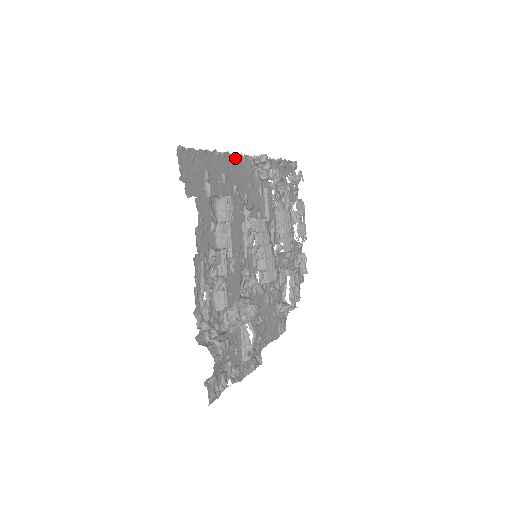
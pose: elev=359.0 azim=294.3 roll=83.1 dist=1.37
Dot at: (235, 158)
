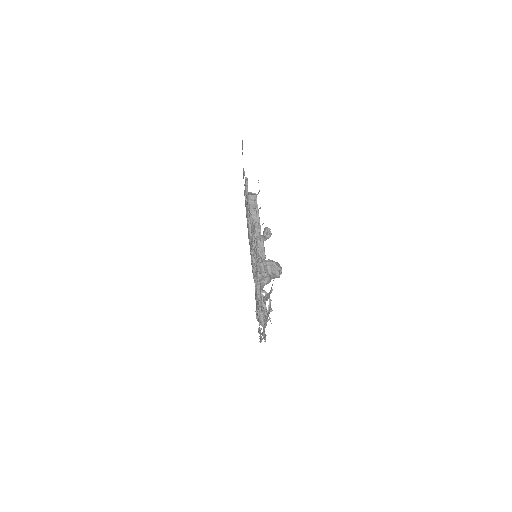
Dot at: occluded
